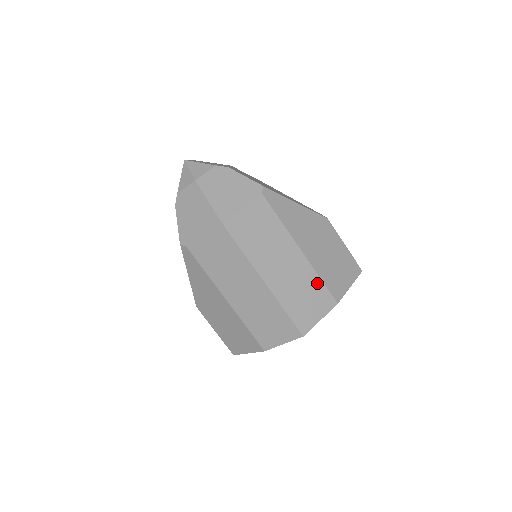
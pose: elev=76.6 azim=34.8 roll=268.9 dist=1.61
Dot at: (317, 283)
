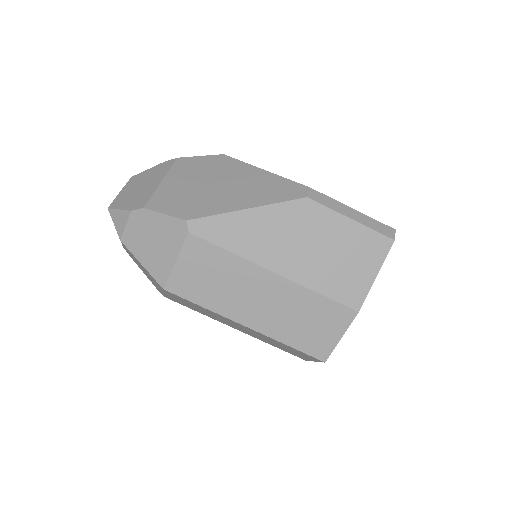
Dot at: (317, 301)
